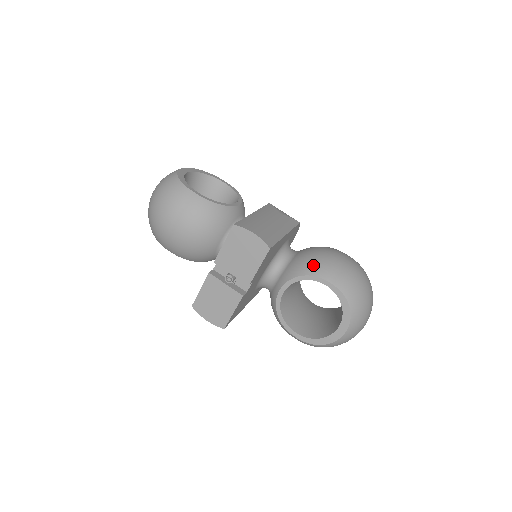
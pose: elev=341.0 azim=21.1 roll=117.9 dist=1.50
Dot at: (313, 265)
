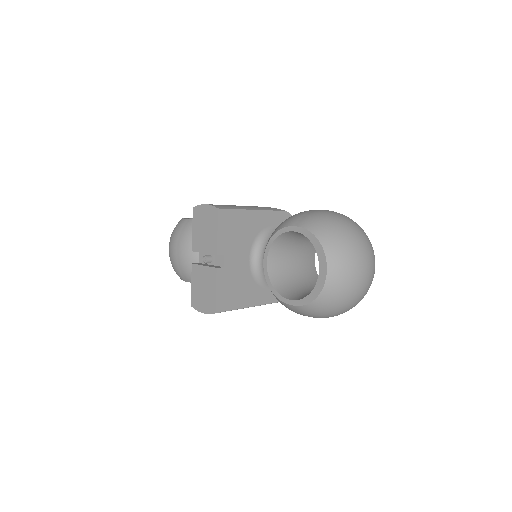
Dot at: (282, 223)
